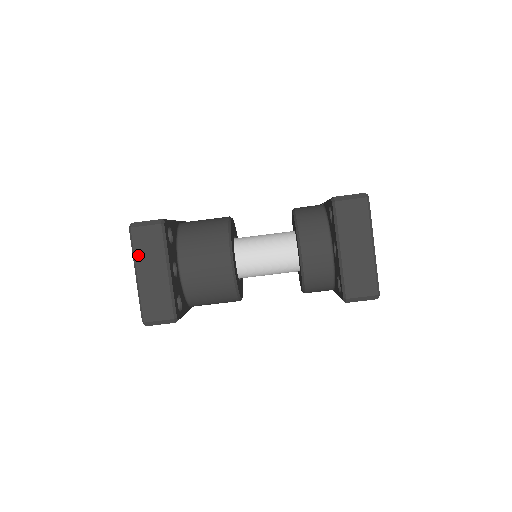
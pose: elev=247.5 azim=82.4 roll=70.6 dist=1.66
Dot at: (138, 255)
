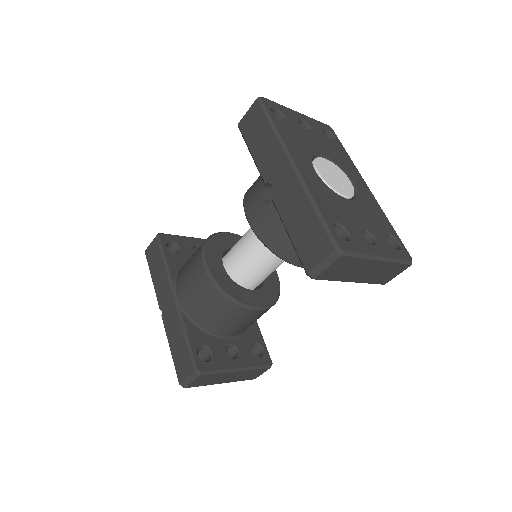
Dot at: (209, 384)
